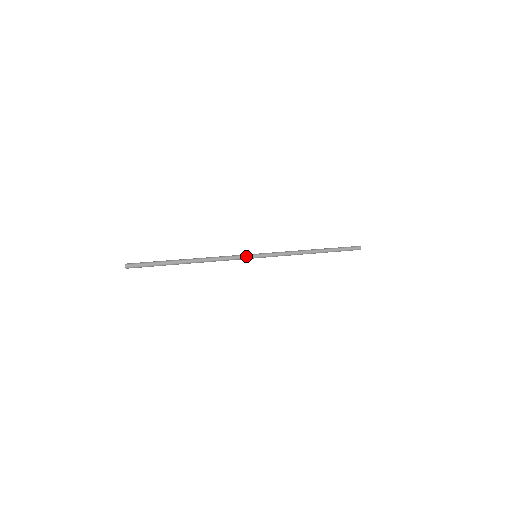
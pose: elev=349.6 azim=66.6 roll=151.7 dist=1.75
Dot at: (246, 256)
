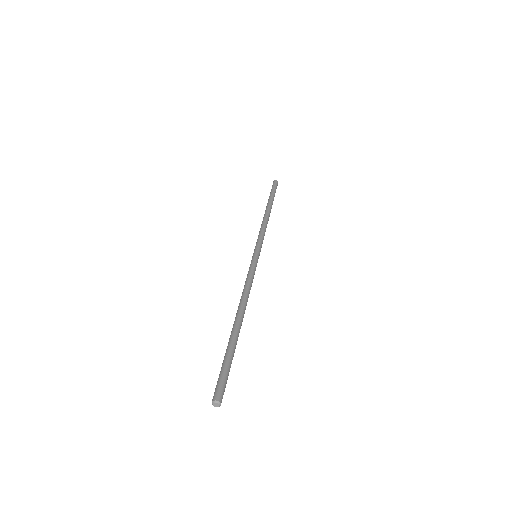
Dot at: occluded
